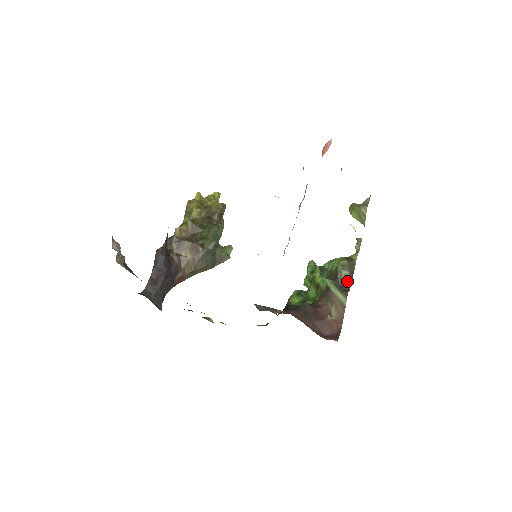
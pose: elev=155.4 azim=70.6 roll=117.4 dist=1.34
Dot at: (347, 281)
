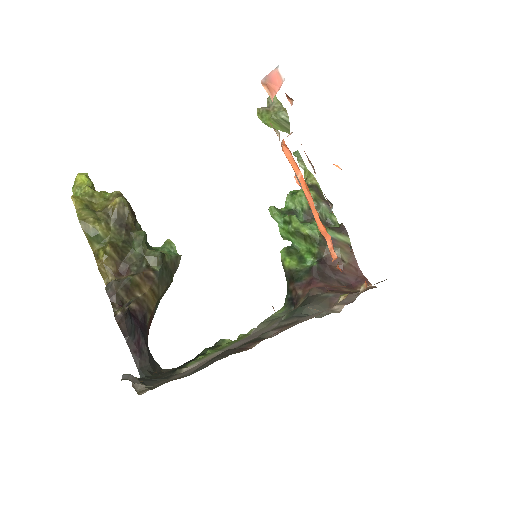
Dot at: (328, 214)
